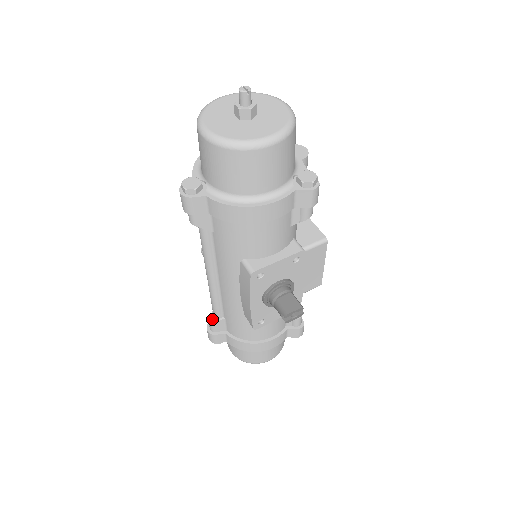
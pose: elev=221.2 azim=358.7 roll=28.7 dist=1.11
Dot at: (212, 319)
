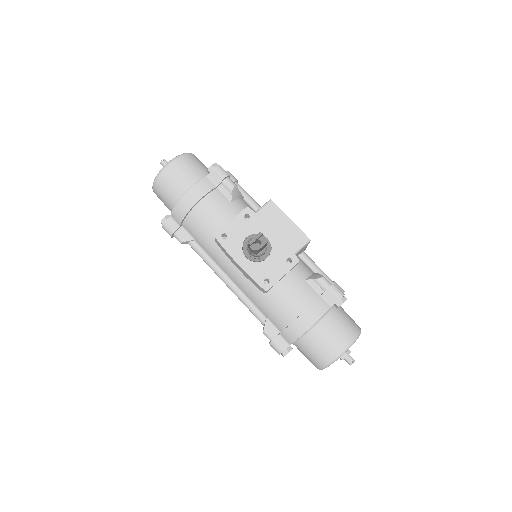
Dot at: (263, 328)
